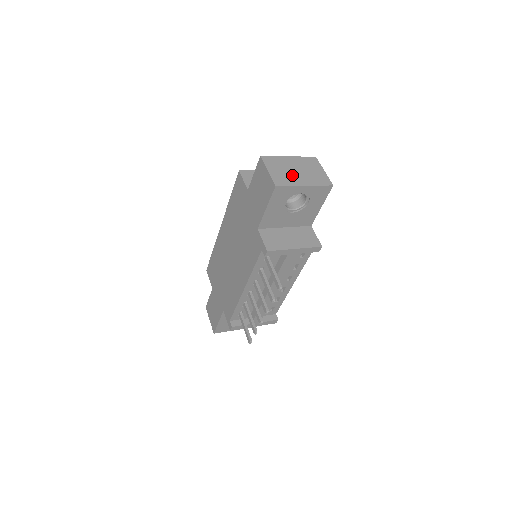
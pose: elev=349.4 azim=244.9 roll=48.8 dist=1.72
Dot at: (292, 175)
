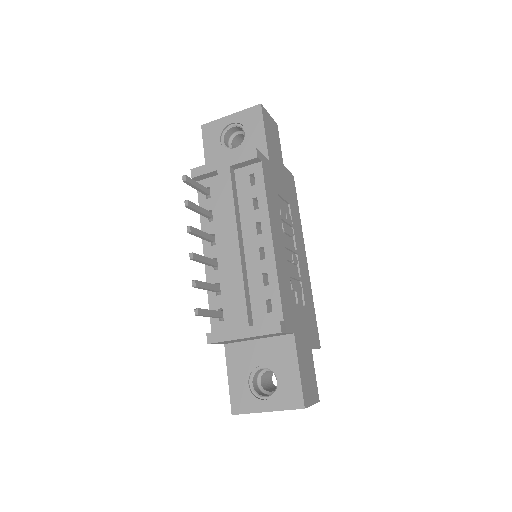
Dot at: occluded
